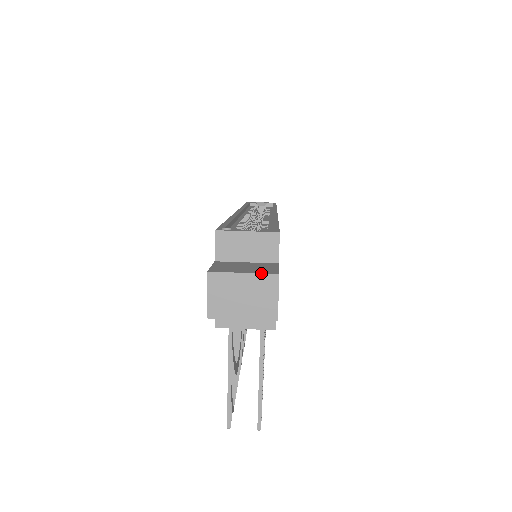
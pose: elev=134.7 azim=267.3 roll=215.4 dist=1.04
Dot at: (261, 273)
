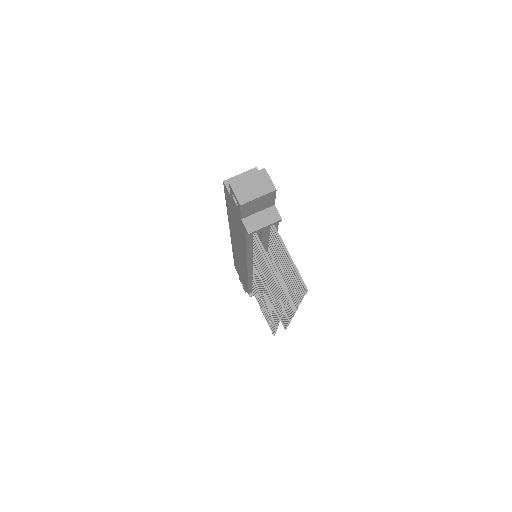
Dot at: (256, 171)
